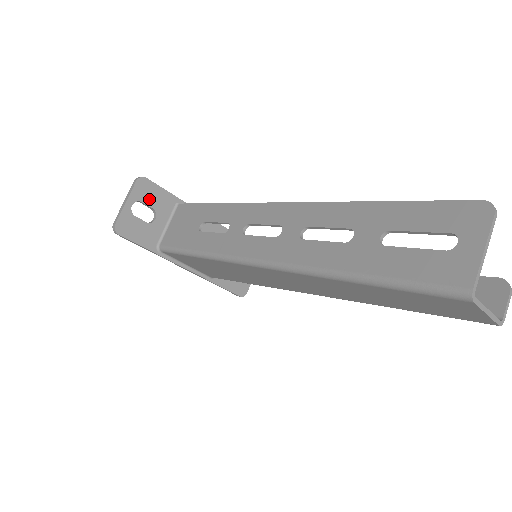
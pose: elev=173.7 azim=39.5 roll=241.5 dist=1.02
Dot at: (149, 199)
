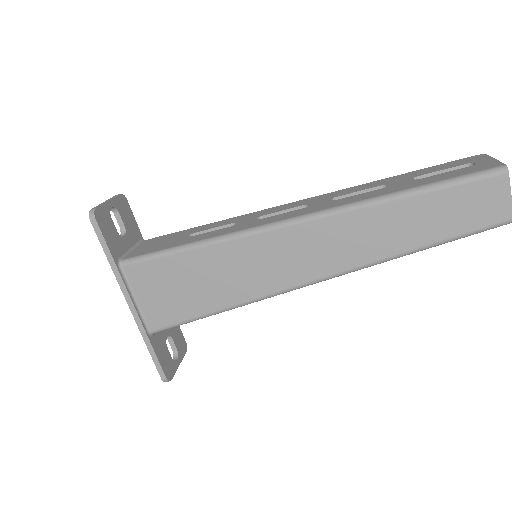
Dot at: (124, 216)
